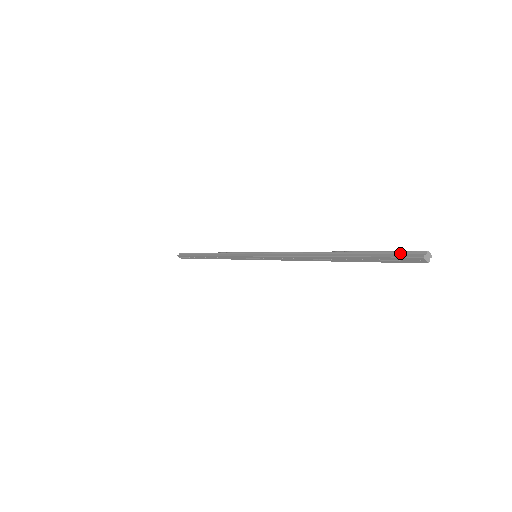
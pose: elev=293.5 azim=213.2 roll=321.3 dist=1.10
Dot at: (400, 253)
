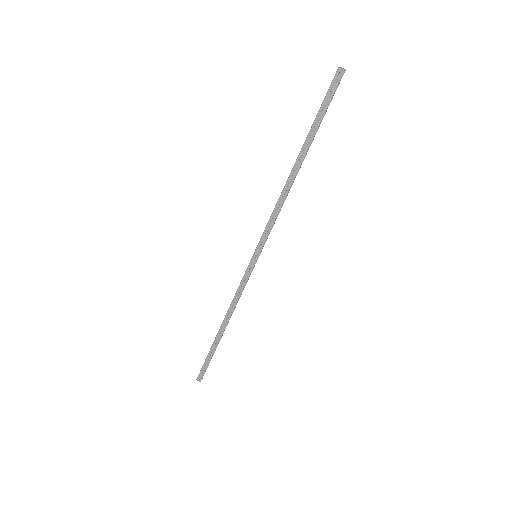
Dot at: (329, 90)
